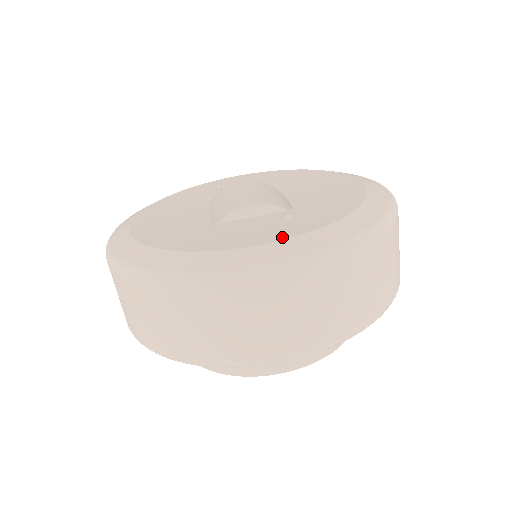
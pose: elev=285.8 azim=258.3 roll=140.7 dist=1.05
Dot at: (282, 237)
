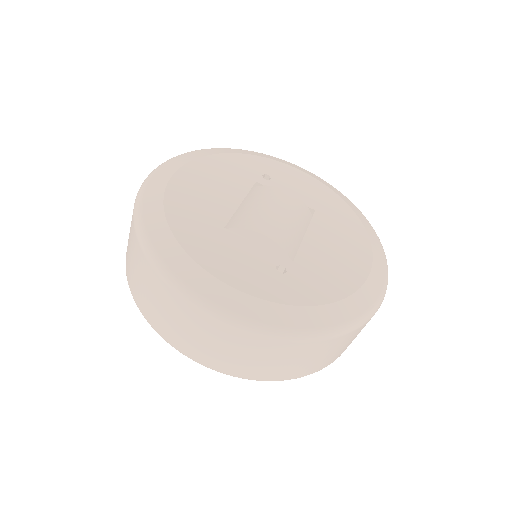
Dot at: (253, 291)
